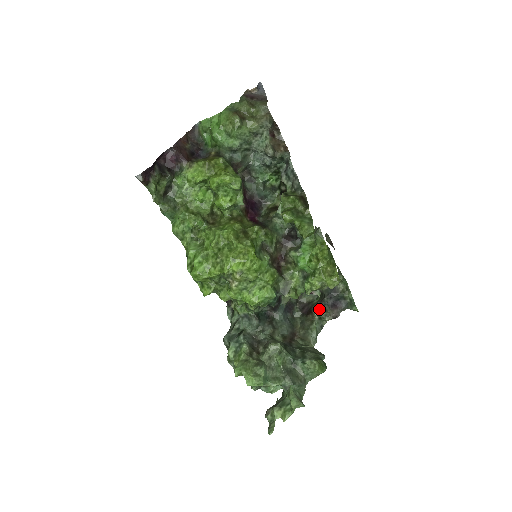
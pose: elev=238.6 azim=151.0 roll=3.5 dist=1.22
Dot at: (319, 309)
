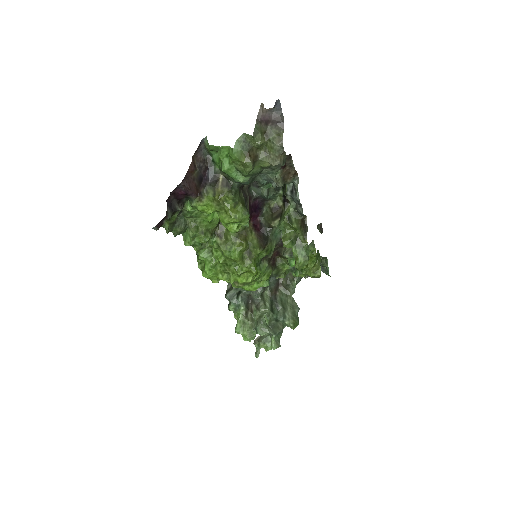
Dot at: occluded
